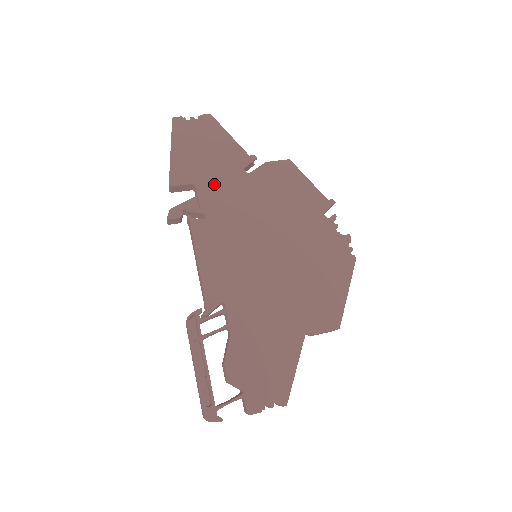
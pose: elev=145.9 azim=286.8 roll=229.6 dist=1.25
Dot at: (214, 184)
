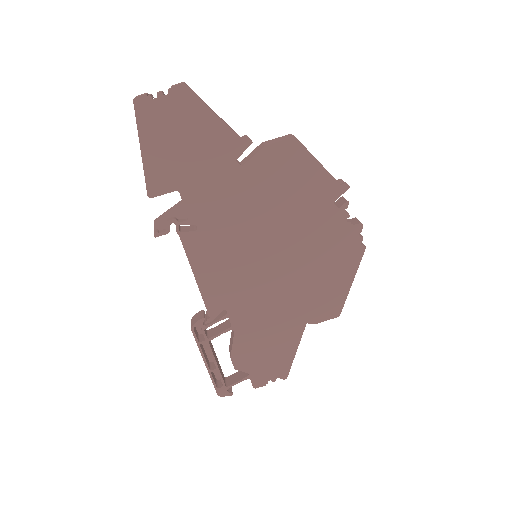
Dot at: (201, 187)
